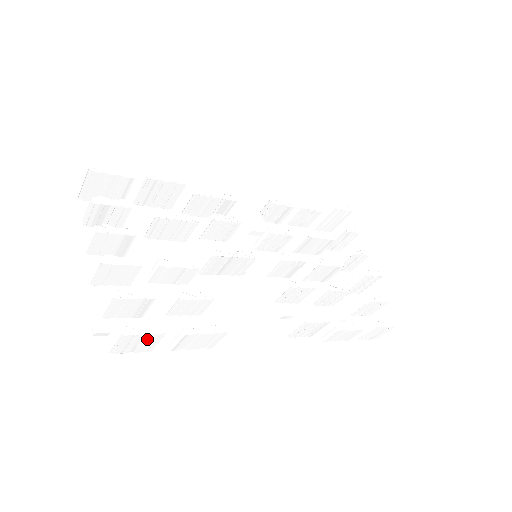
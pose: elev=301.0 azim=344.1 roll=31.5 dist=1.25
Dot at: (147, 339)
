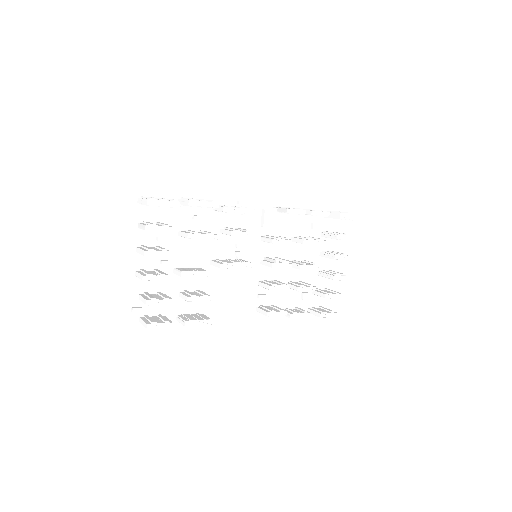
Dot at: occluded
